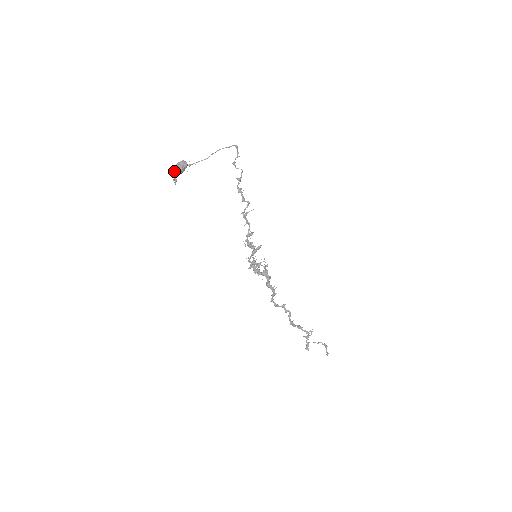
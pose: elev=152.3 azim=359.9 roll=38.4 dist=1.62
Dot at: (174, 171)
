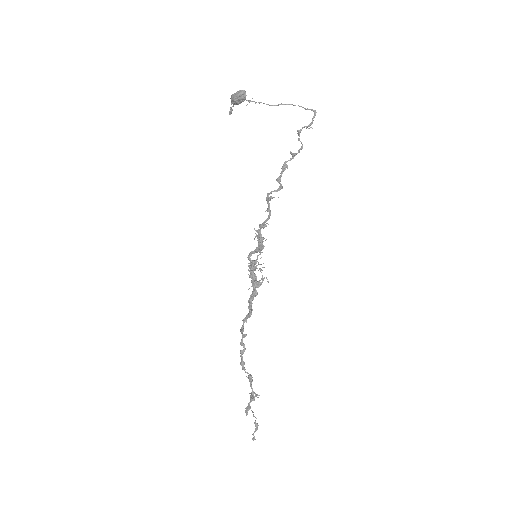
Dot at: (231, 97)
